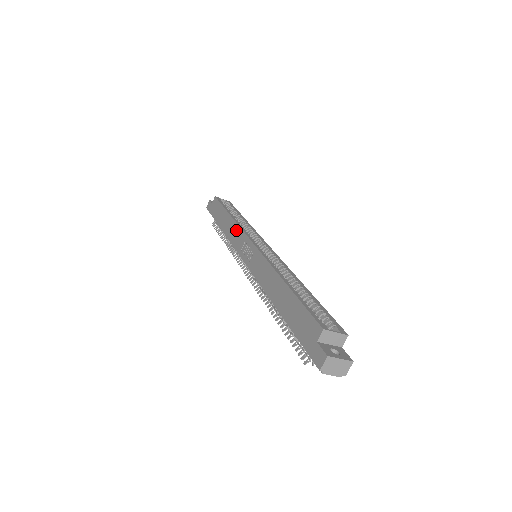
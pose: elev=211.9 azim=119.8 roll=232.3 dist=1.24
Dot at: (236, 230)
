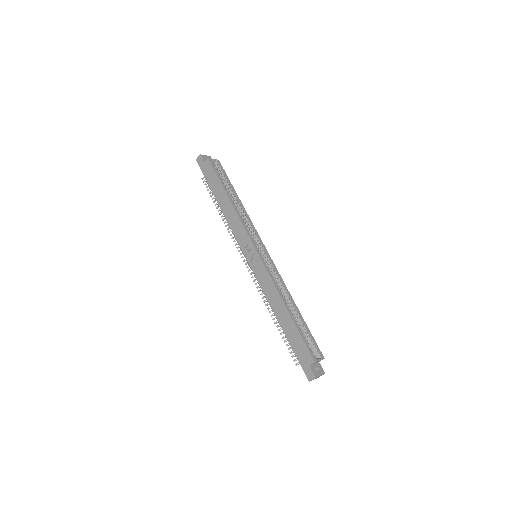
Dot at: (239, 224)
